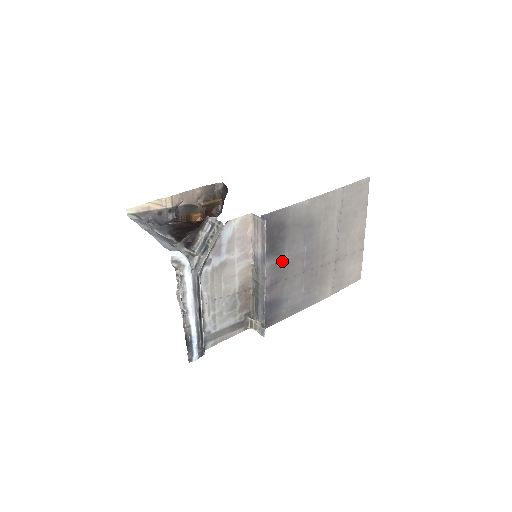
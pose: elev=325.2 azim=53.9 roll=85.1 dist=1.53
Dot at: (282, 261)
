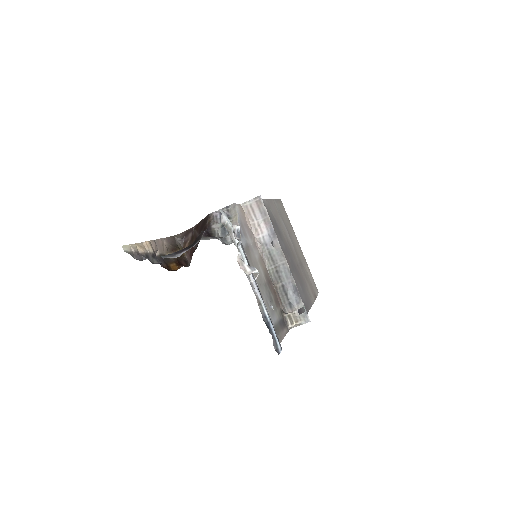
Dot at: occluded
